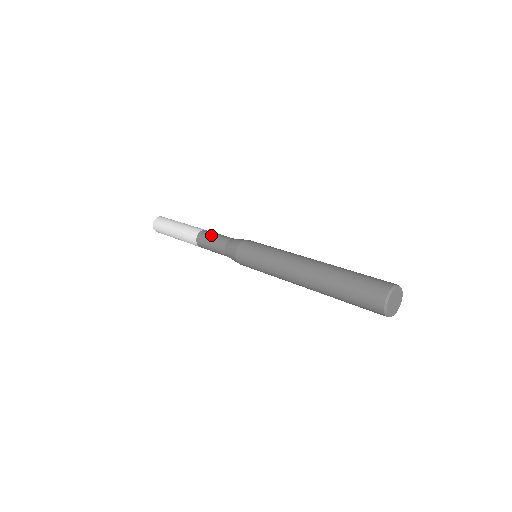
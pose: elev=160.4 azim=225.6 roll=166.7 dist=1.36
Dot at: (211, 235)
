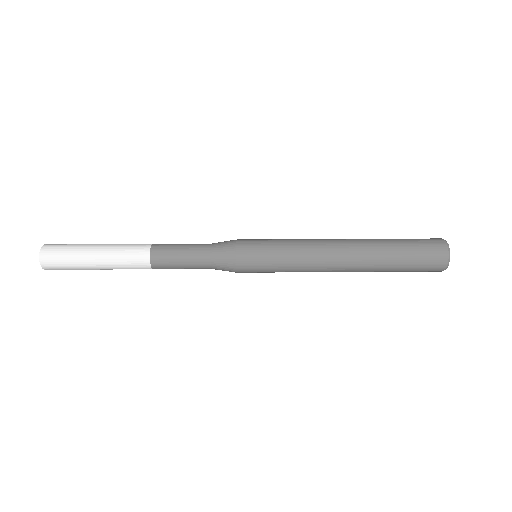
Dot at: (175, 258)
